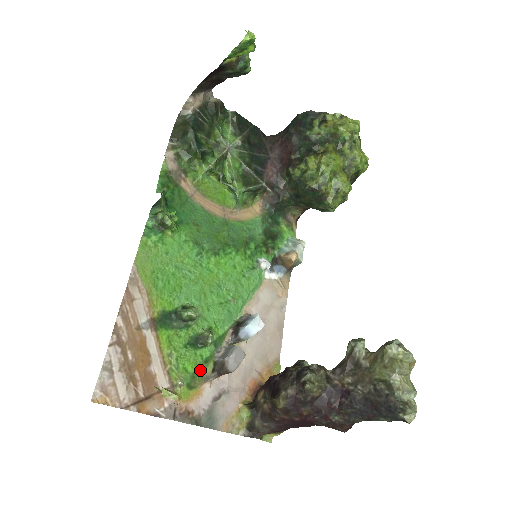
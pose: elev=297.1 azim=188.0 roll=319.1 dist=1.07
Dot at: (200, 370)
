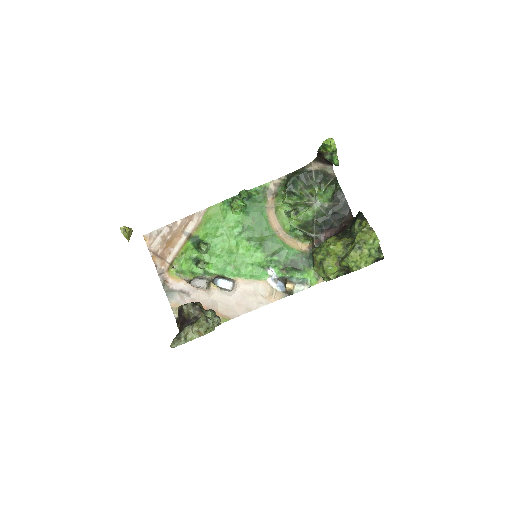
Dot at: (188, 273)
